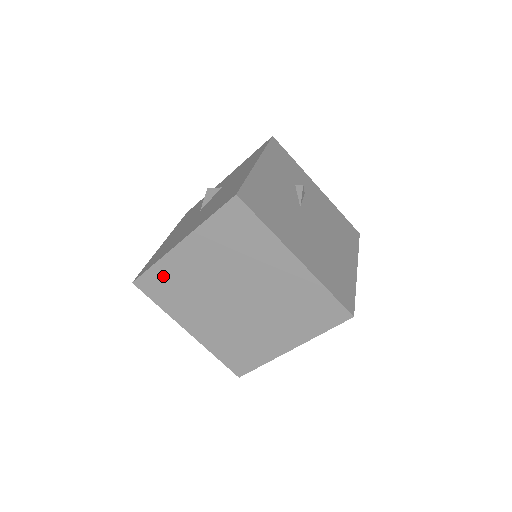
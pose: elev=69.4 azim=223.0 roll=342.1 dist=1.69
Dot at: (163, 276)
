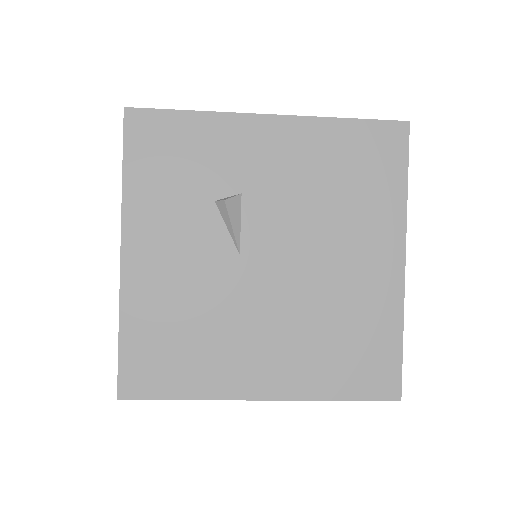
Dot at: occluded
